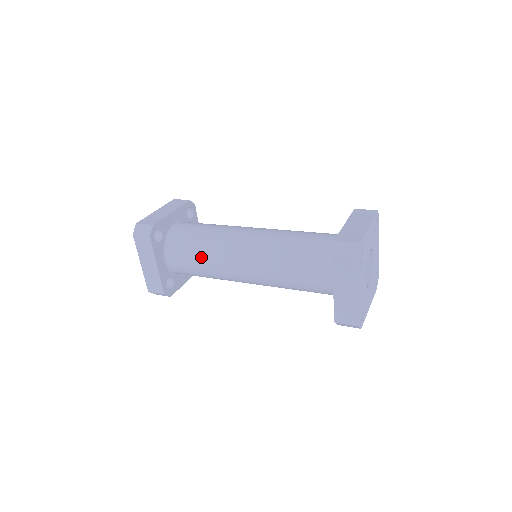
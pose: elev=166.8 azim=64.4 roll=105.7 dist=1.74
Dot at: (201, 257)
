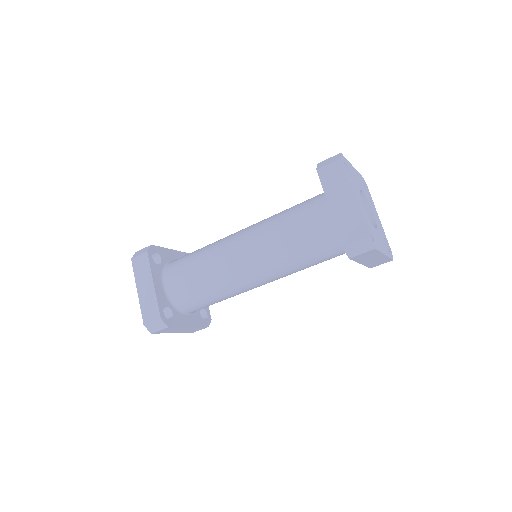
Dot at: (198, 262)
